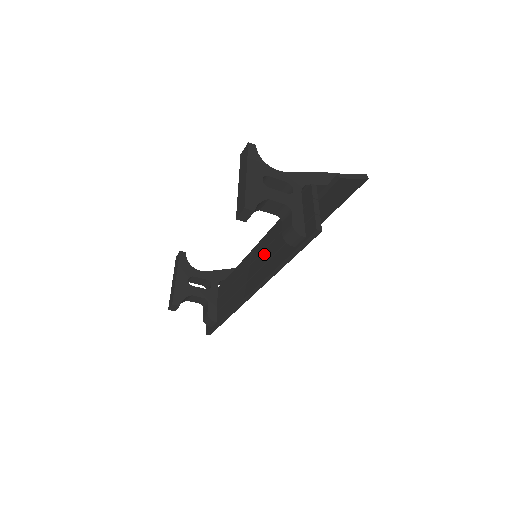
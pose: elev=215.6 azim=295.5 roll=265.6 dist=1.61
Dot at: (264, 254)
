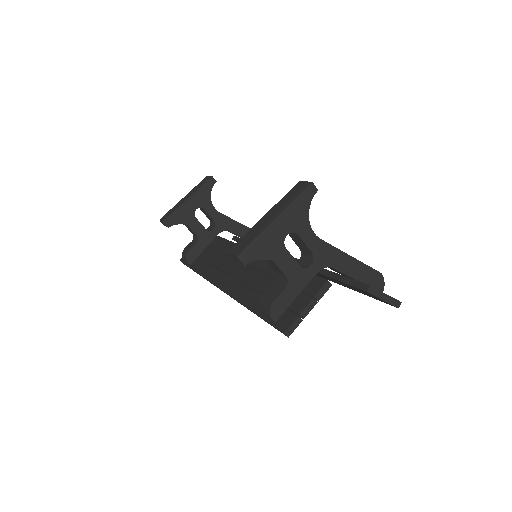
Dot at: (253, 273)
